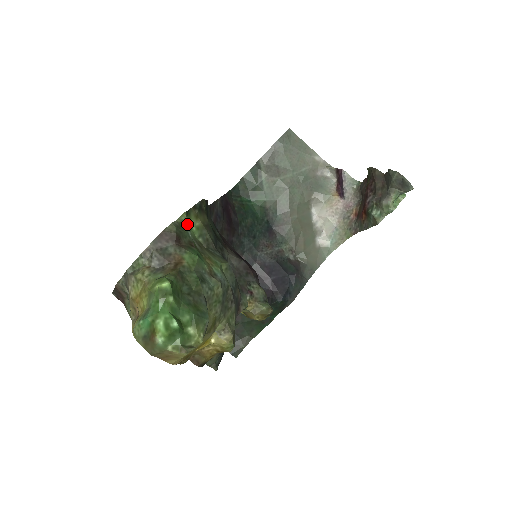
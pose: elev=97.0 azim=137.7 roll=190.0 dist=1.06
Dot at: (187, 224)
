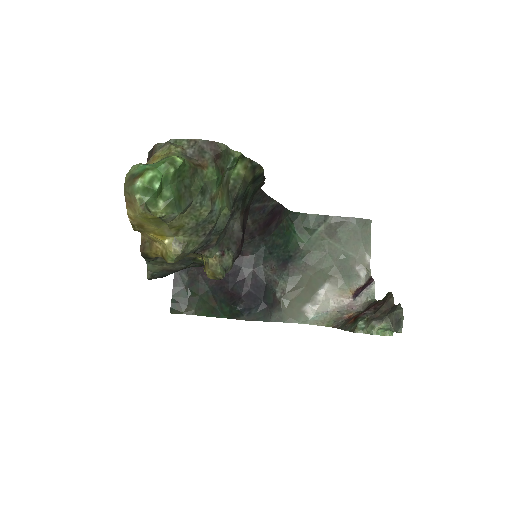
Dot at: (234, 160)
